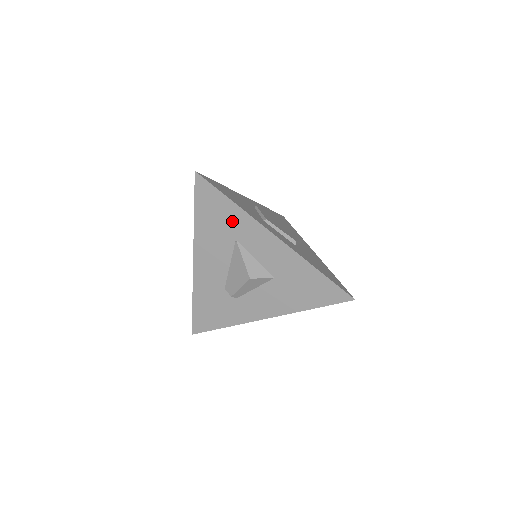
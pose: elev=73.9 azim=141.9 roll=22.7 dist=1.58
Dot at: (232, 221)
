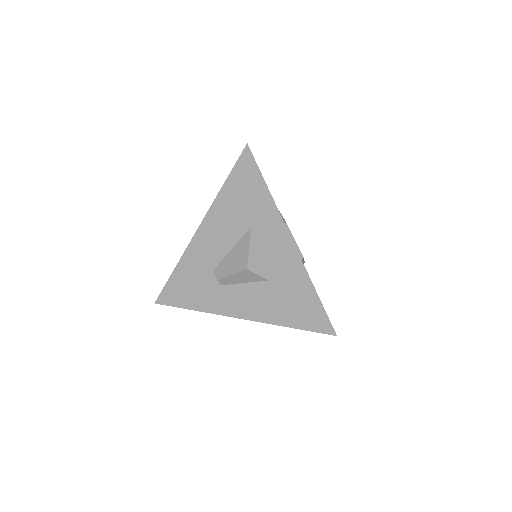
Dot at: (257, 207)
